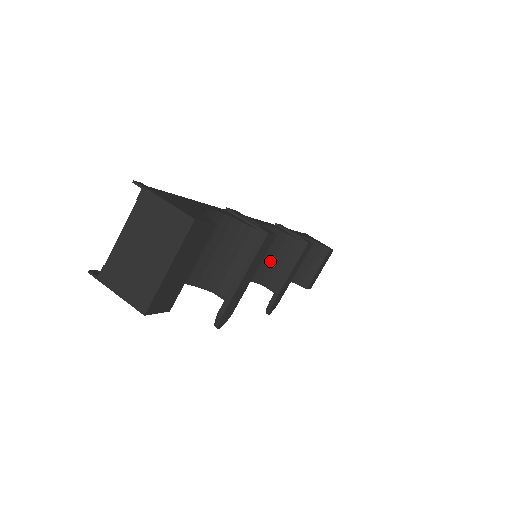
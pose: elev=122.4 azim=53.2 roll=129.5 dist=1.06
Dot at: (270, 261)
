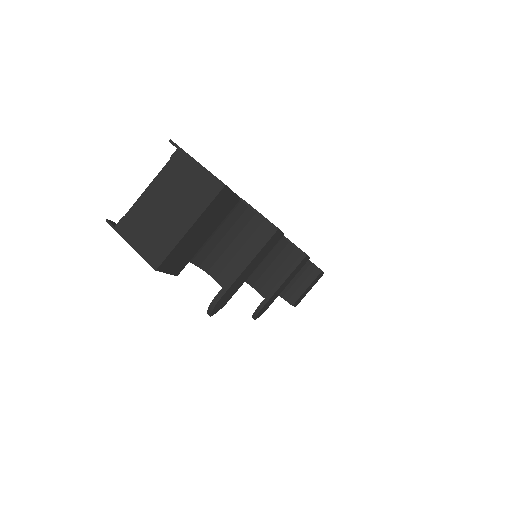
Dot at: (267, 266)
